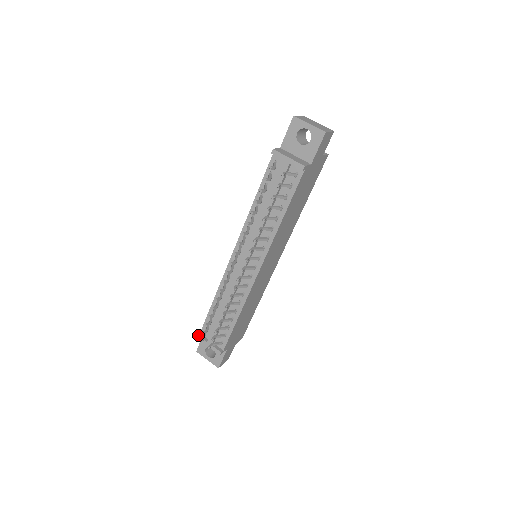
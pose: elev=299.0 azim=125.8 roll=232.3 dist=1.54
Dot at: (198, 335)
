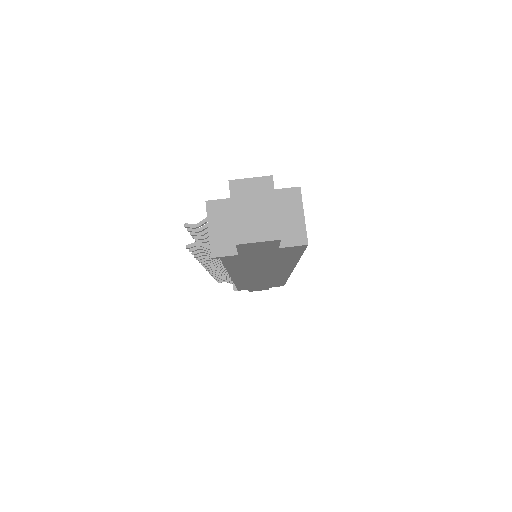
Dot at: occluded
